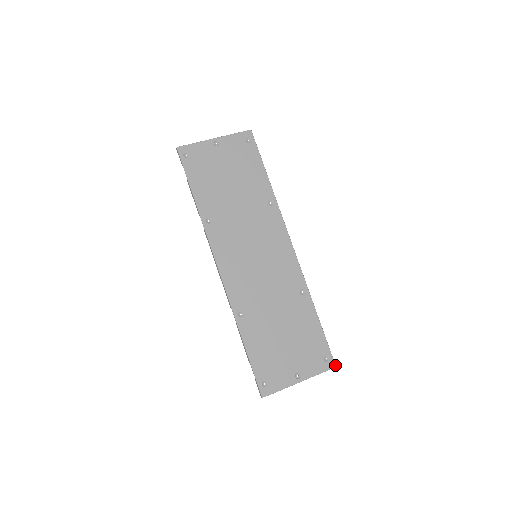
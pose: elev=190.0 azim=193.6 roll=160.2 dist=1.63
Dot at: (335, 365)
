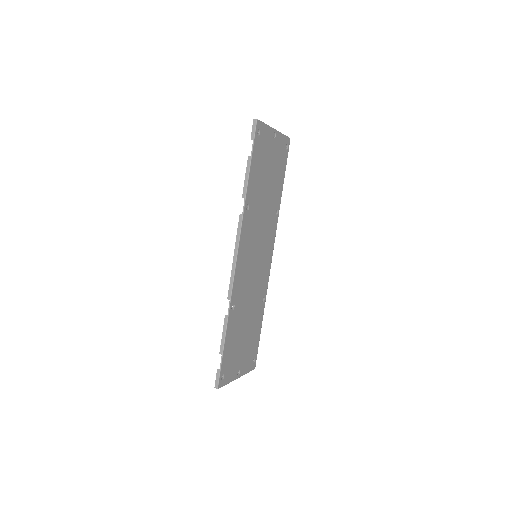
Dot at: occluded
